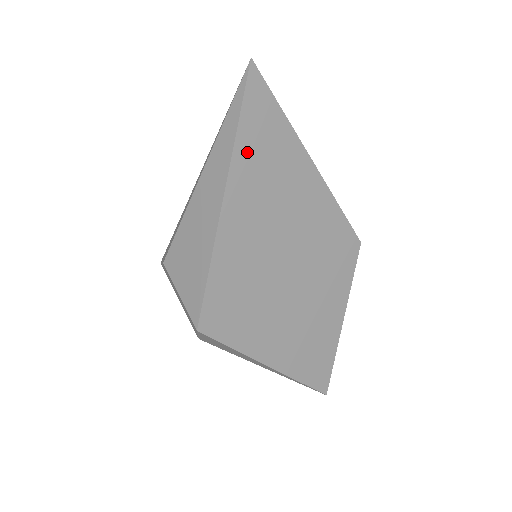
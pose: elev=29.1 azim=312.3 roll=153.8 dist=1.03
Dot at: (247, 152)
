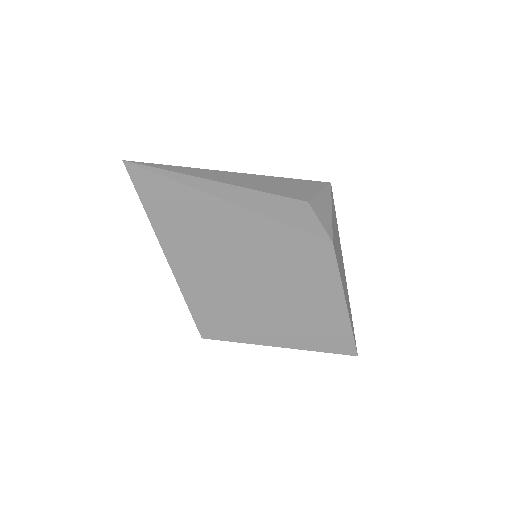
Dot at: (165, 224)
